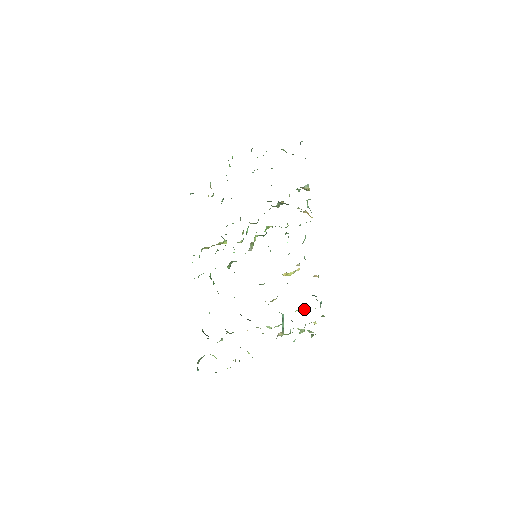
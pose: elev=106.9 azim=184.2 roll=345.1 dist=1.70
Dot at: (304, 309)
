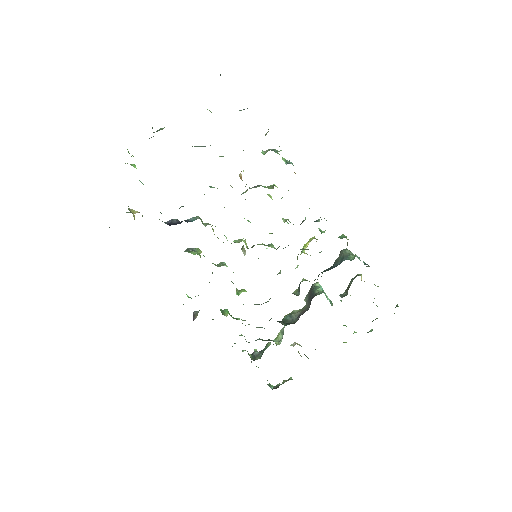
Dot at: occluded
